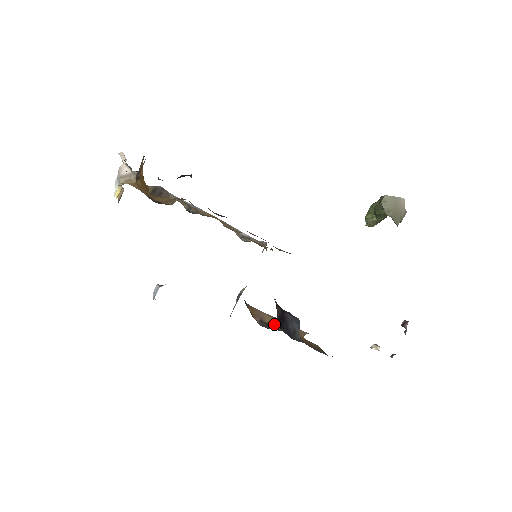
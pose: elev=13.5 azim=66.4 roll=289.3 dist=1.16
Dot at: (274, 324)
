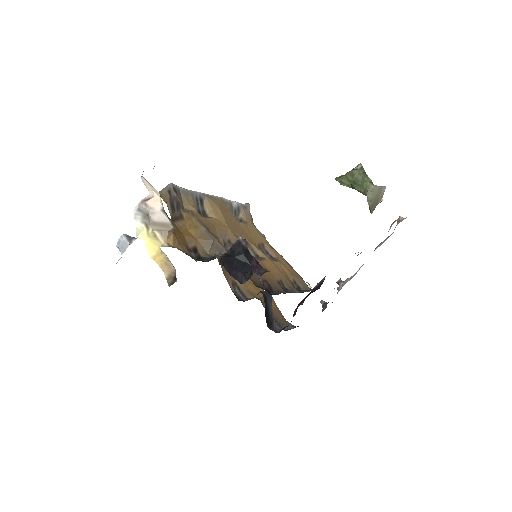
Dot at: occluded
